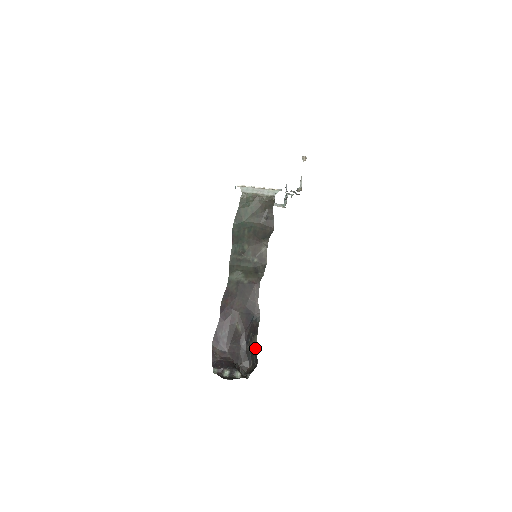
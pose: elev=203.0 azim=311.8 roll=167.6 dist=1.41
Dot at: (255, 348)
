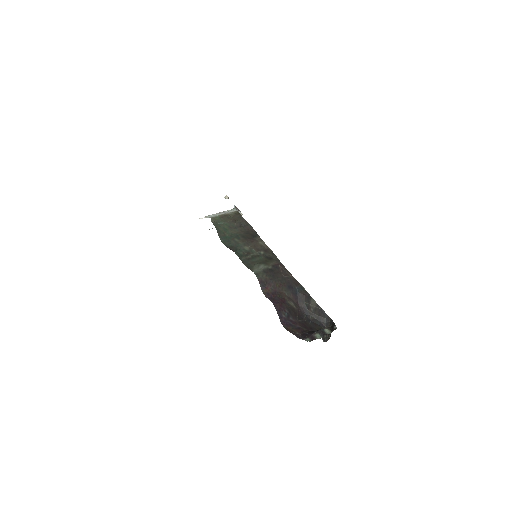
Dot at: (319, 308)
